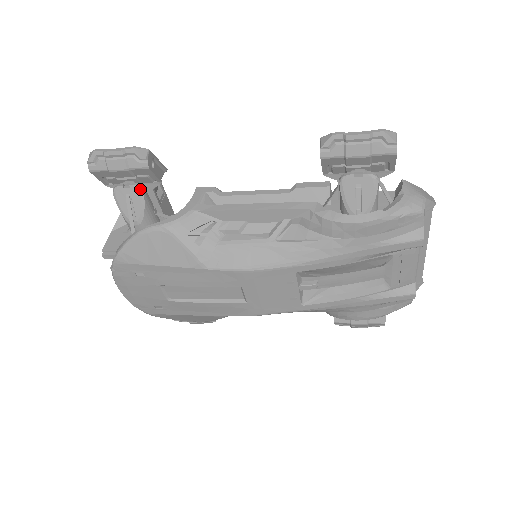
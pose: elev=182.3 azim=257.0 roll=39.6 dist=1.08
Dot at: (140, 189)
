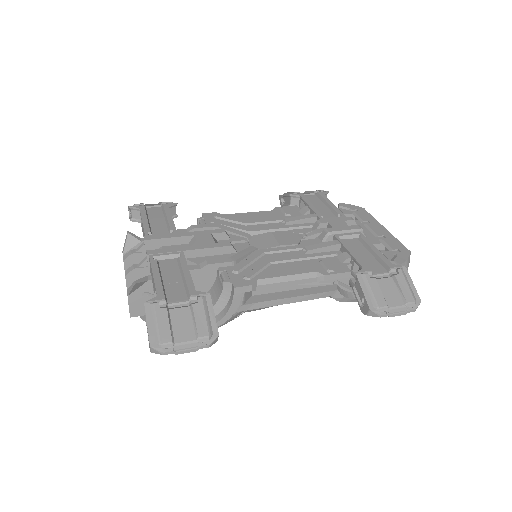
Dot at: occluded
